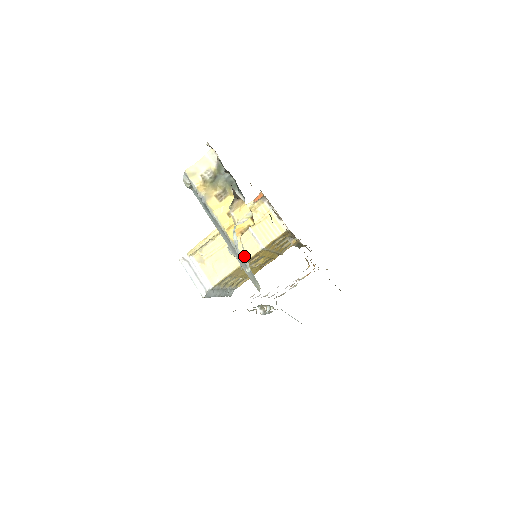
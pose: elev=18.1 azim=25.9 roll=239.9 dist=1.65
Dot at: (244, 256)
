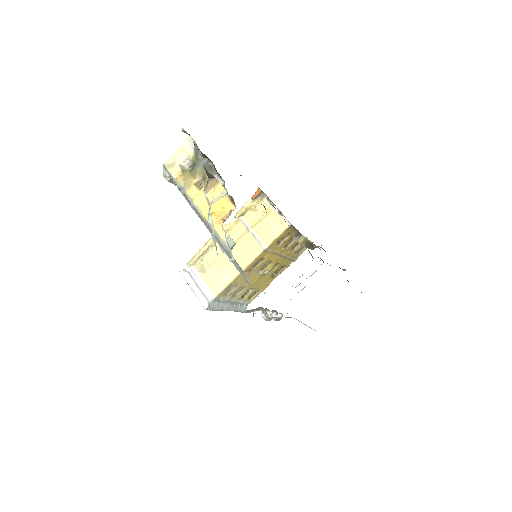
Dot at: (227, 245)
